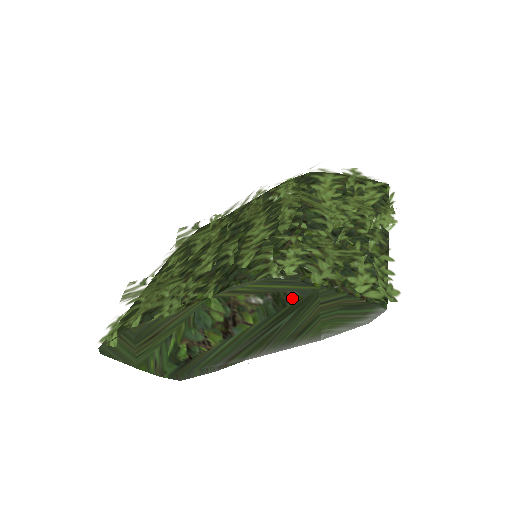
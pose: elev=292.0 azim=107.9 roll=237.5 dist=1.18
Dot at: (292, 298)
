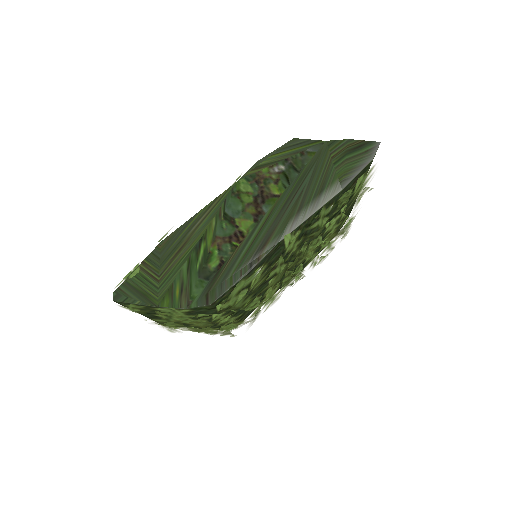
Dot at: (308, 156)
